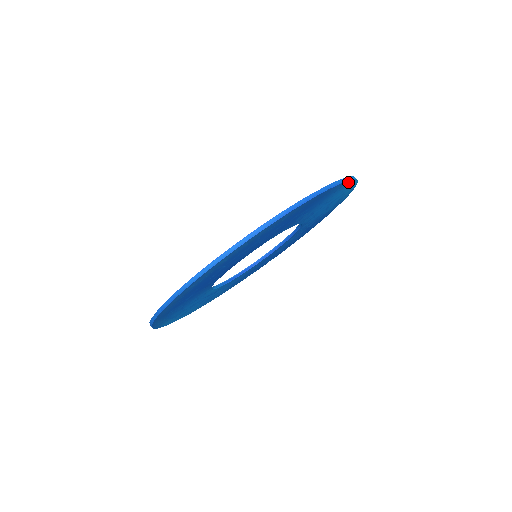
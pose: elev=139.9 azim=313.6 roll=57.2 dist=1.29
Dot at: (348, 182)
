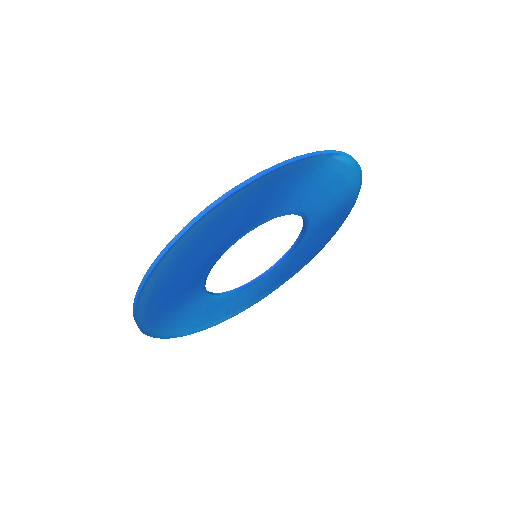
Dot at: (325, 157)
